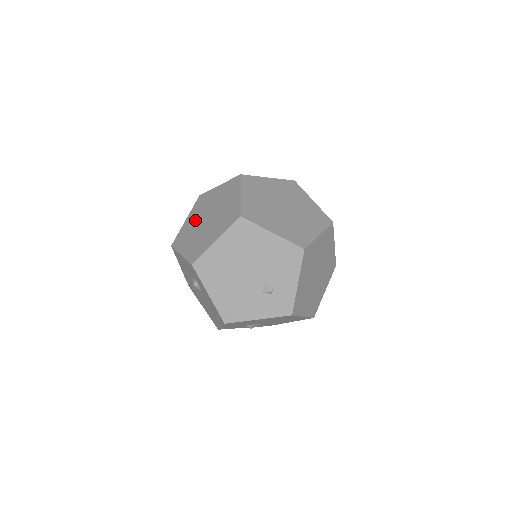
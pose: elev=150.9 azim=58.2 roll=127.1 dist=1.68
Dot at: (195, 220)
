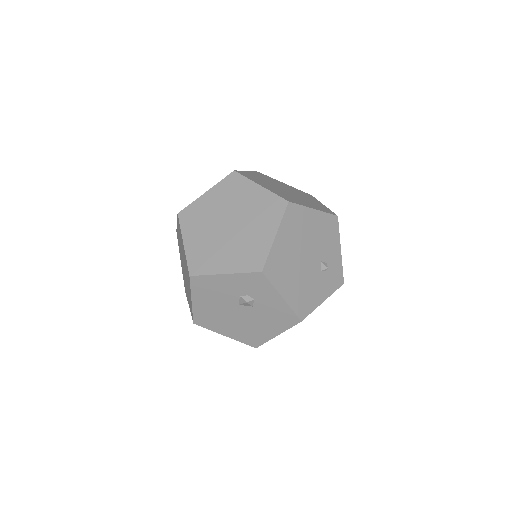
Dot at: (205, 236)
